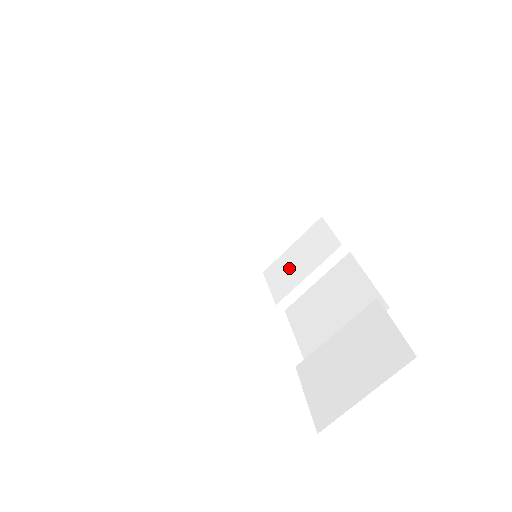
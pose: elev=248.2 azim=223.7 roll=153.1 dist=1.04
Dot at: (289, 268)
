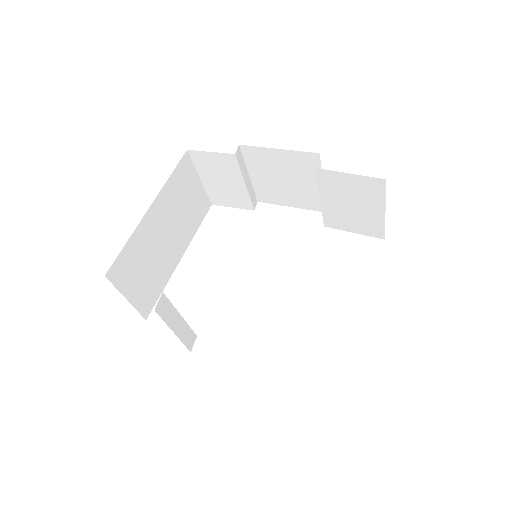
Dot at: (225, 191)
